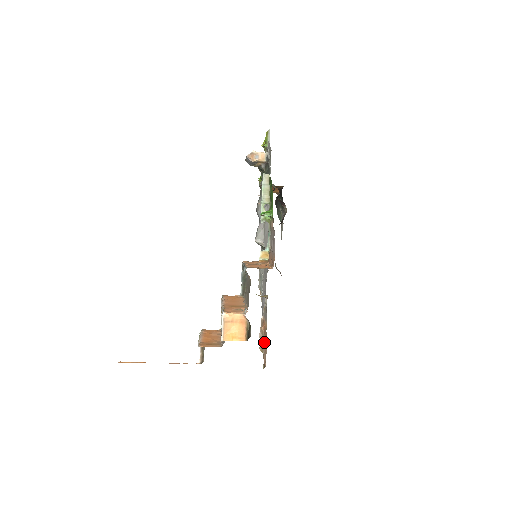
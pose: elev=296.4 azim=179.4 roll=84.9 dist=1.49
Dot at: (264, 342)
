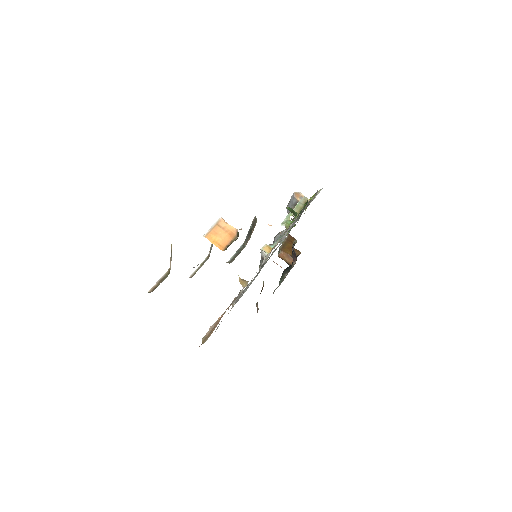
Dot at: (212, 331)
